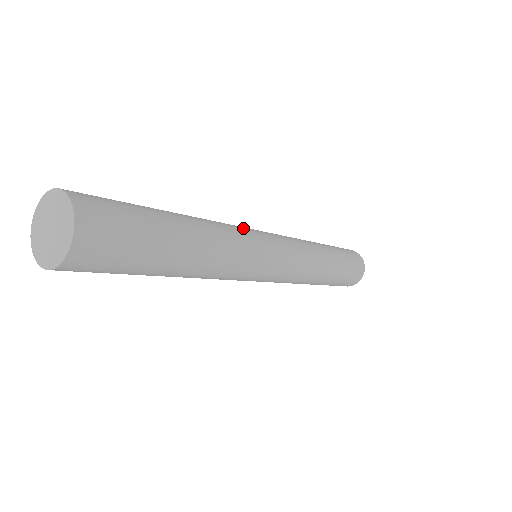
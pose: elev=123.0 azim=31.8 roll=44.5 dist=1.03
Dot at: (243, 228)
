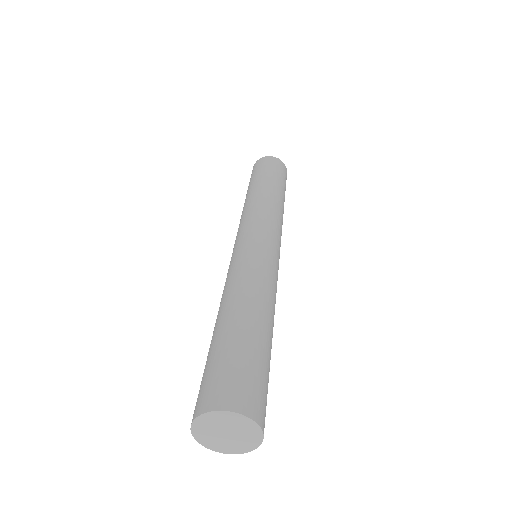
Dot at: (252, 257)
